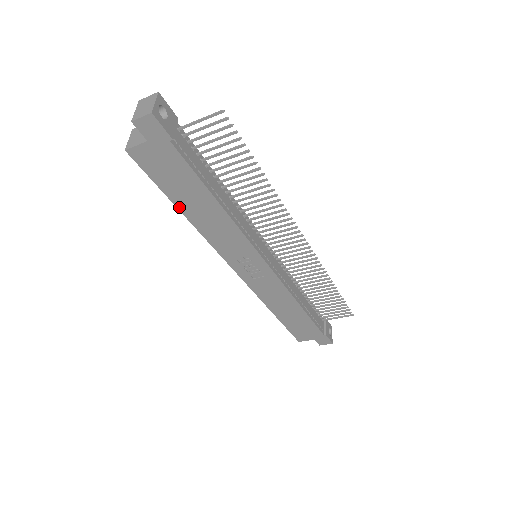
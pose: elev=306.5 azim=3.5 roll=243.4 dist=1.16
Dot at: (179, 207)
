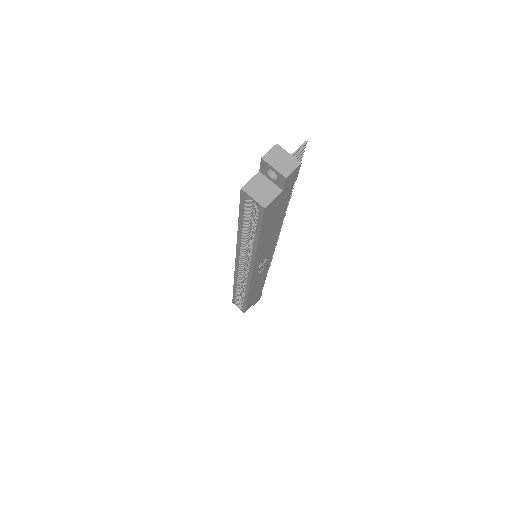
Dot at: (259, 241)
